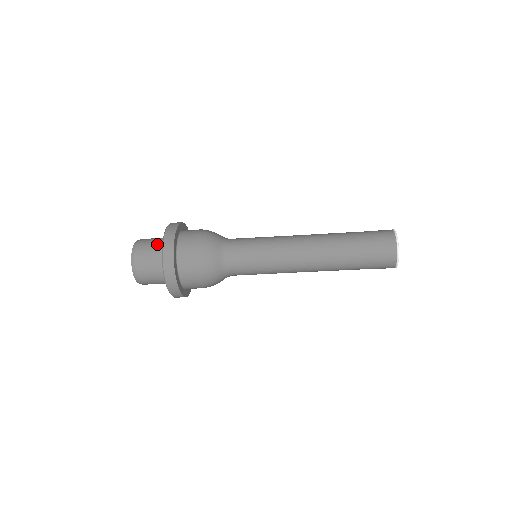
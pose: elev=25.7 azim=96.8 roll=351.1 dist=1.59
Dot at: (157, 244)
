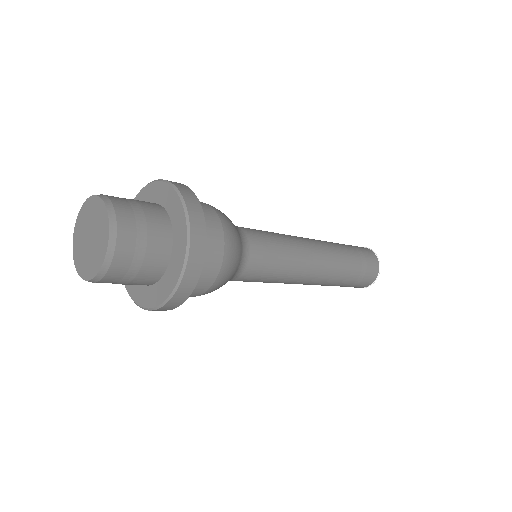
Dot at: (152, 212)
